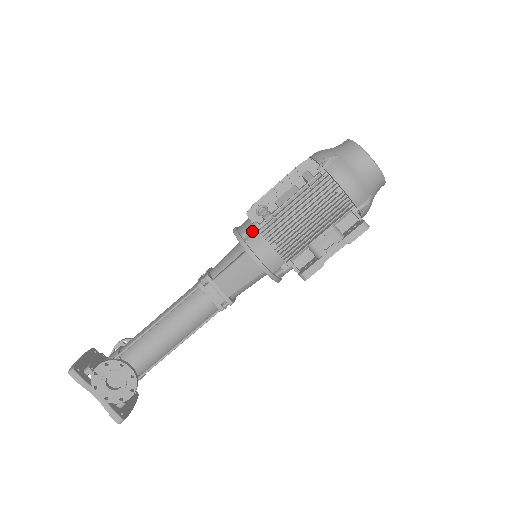
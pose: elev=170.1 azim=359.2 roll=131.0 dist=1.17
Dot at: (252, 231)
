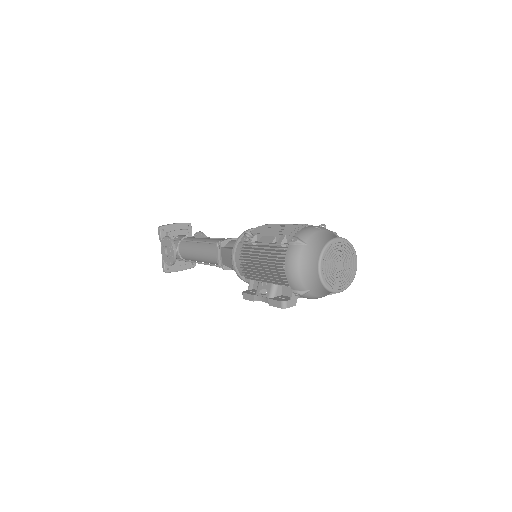
Dot at: (243, 241)
